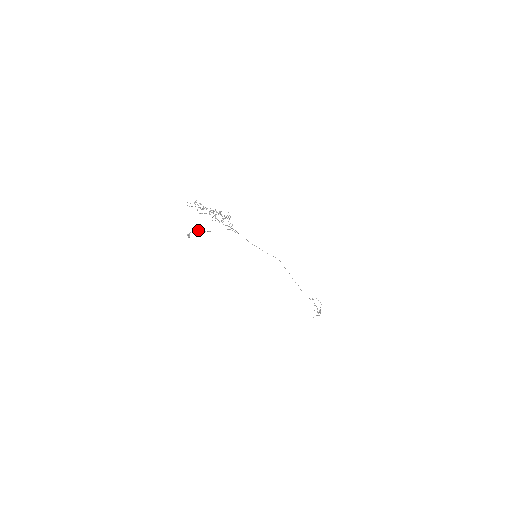
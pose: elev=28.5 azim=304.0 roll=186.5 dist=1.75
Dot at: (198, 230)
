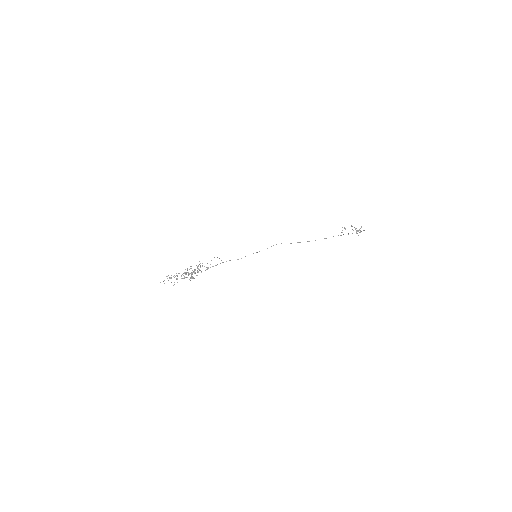
Dot at: (195, 269)
